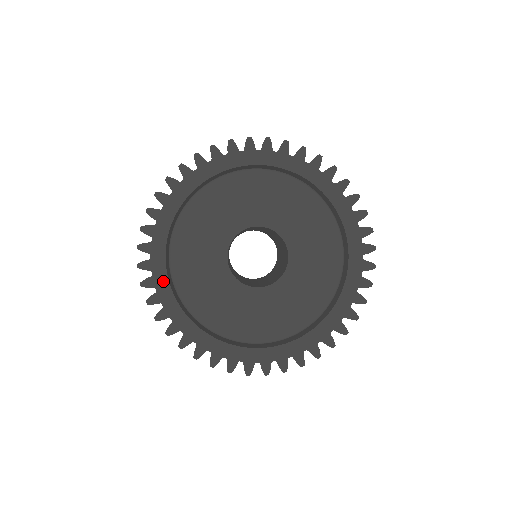
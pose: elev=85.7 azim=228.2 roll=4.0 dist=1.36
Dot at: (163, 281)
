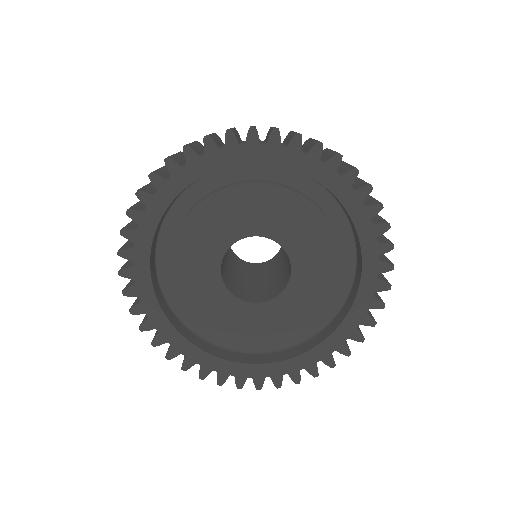
Dot at: (197, 354)
